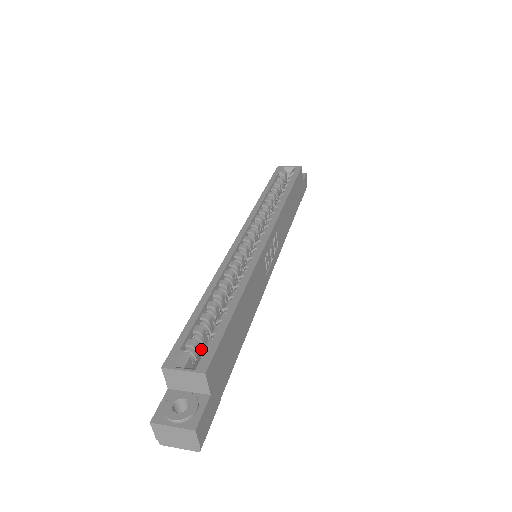
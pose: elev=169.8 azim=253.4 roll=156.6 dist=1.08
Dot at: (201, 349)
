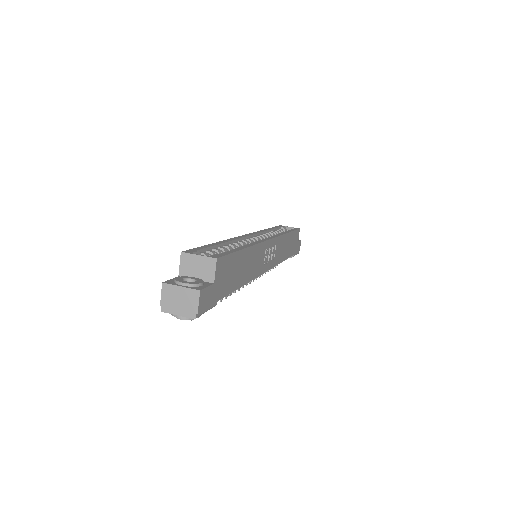
Dot at: occluded
